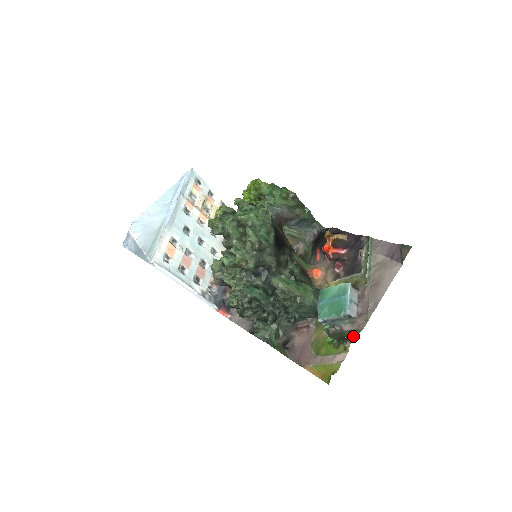
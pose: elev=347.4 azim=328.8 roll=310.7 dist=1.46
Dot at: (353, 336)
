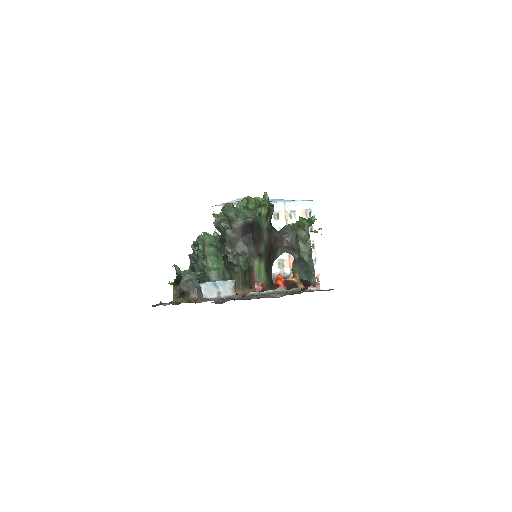
Dot at: (186, 301)
